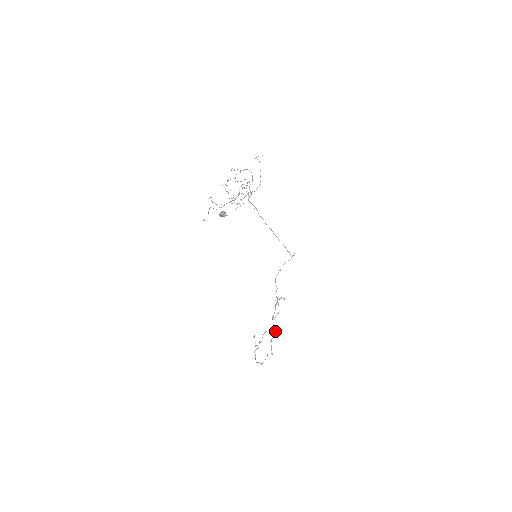
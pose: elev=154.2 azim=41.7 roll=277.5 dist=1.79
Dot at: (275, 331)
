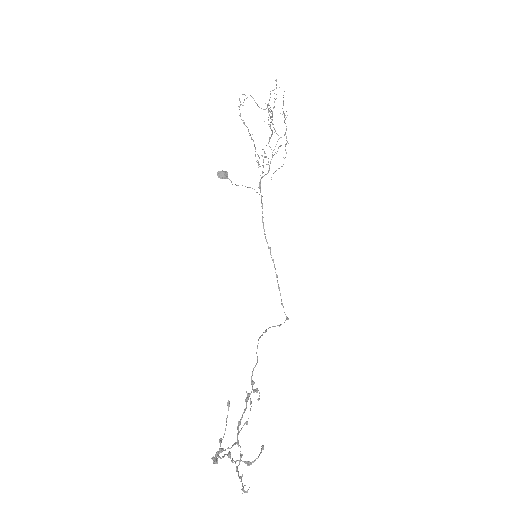
Dot at: (241, 456)
